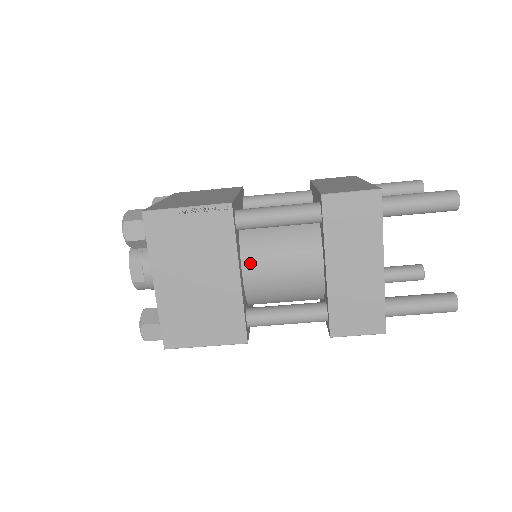
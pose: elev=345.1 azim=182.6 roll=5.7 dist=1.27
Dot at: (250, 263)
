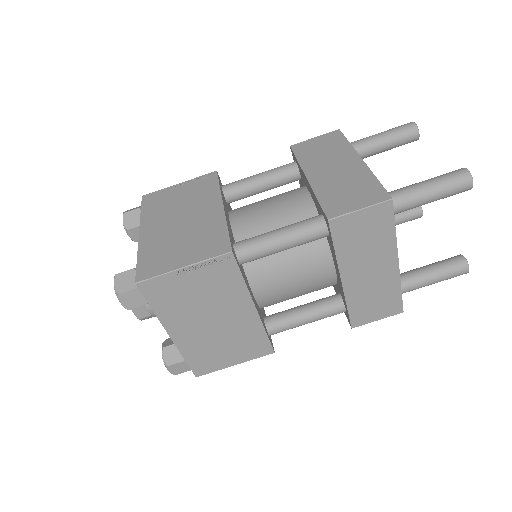
Dot at: (260, 286)
